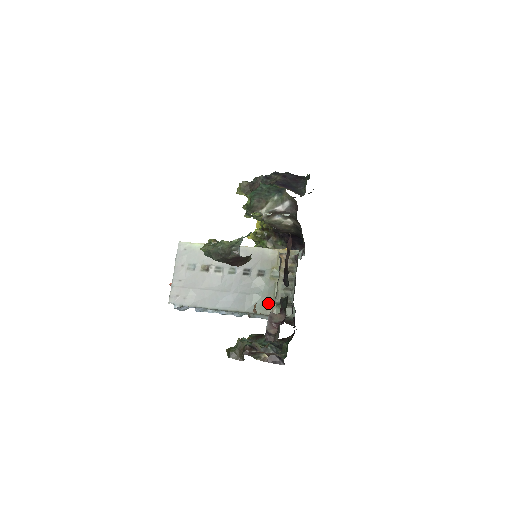
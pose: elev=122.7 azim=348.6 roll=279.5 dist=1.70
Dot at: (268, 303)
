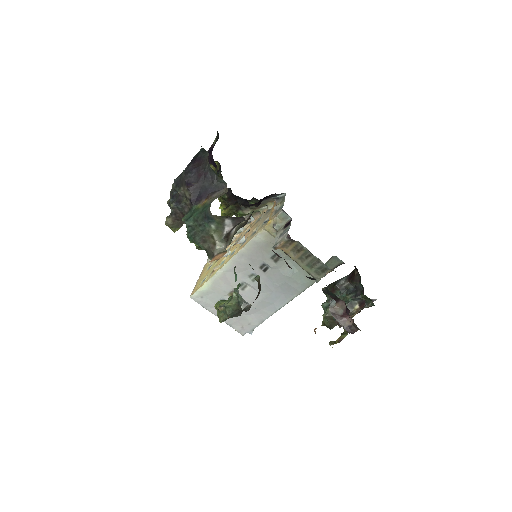
Dot at: occluded
